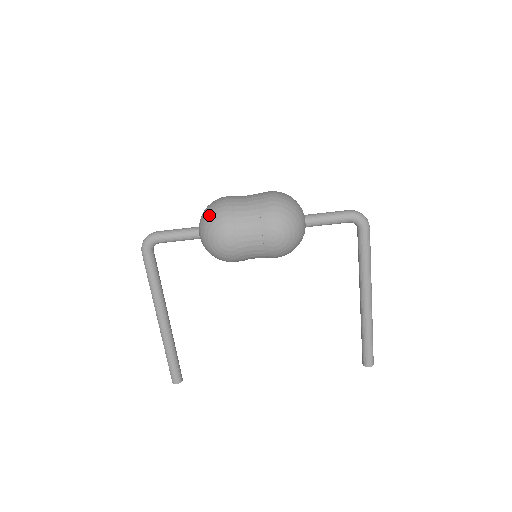
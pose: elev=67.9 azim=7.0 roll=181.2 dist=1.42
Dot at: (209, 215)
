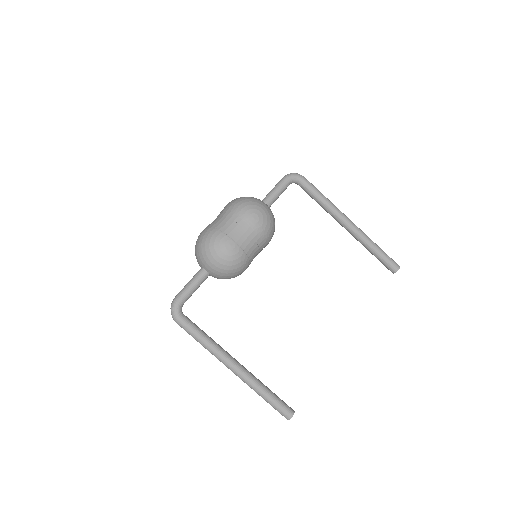
Dot at: (201, 246)
